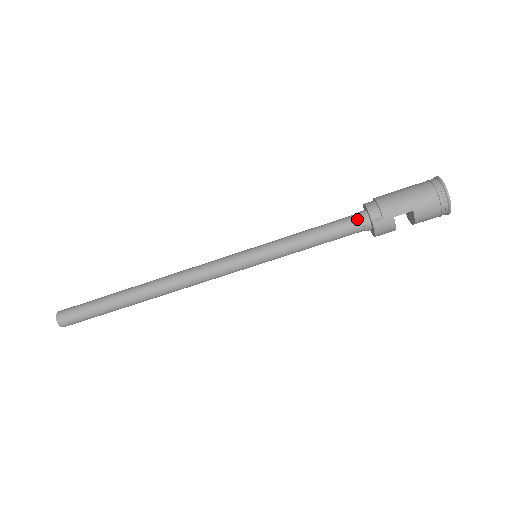
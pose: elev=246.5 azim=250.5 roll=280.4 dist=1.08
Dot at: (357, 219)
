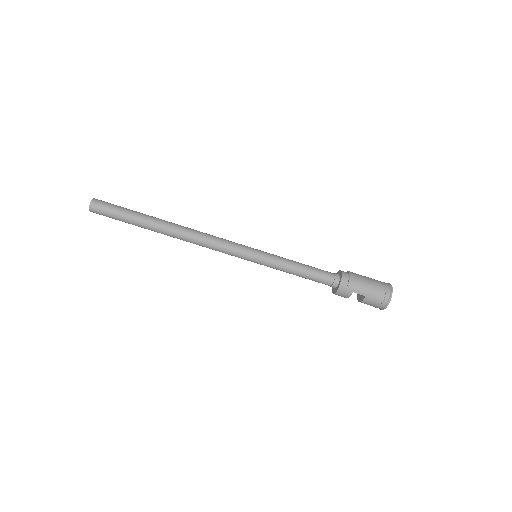
Dot at: (332, 278)
